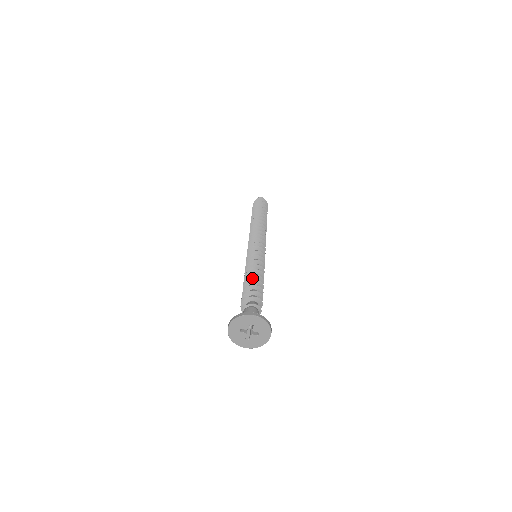
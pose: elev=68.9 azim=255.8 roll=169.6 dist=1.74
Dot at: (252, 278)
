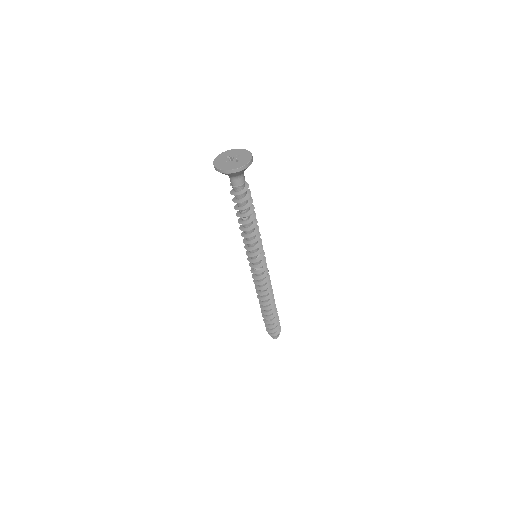
Dot at: occluded
